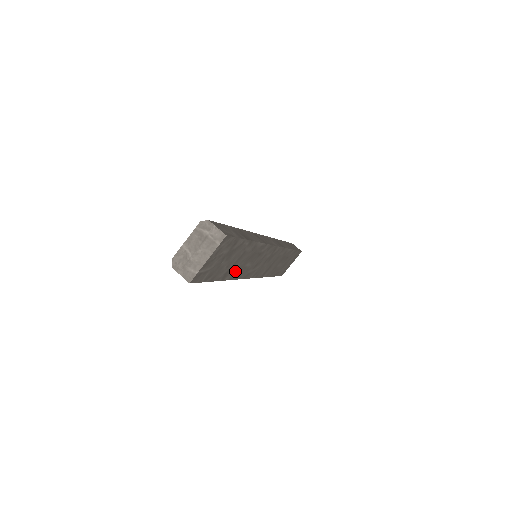
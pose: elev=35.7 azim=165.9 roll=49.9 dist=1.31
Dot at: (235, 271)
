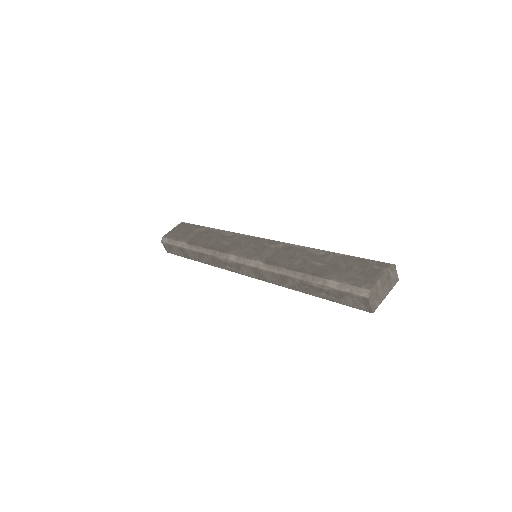
Dot at: occluded
